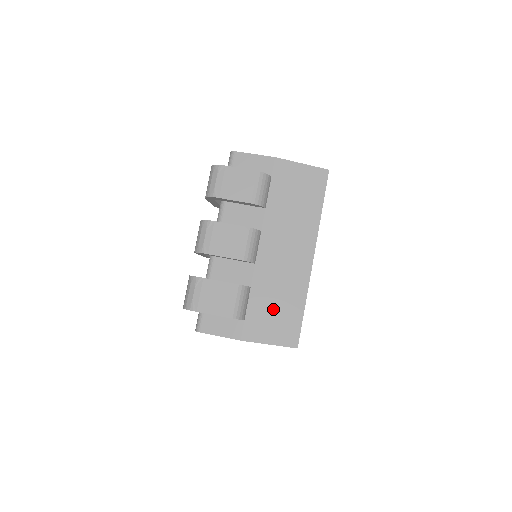
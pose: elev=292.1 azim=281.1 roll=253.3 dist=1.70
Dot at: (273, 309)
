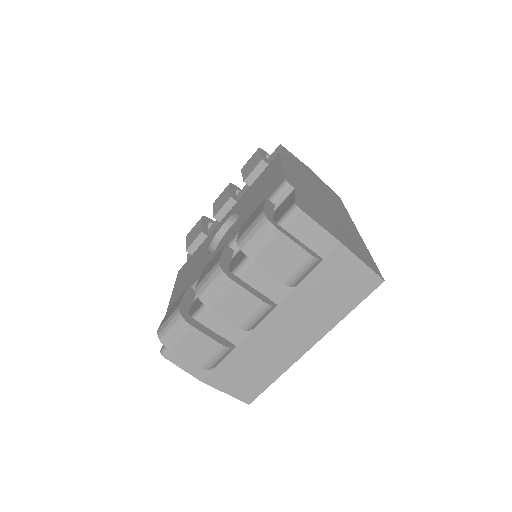
Dot at: (246, 371)
